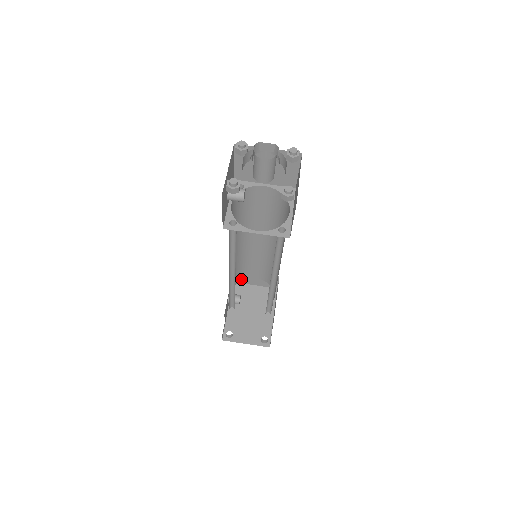
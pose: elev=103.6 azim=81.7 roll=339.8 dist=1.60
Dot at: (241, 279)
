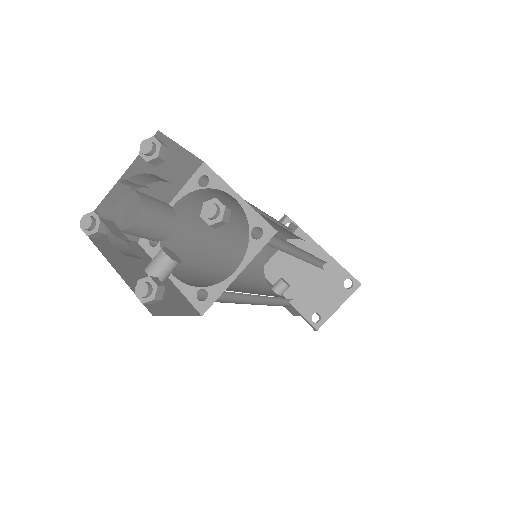
Dot at: (263, 267)
